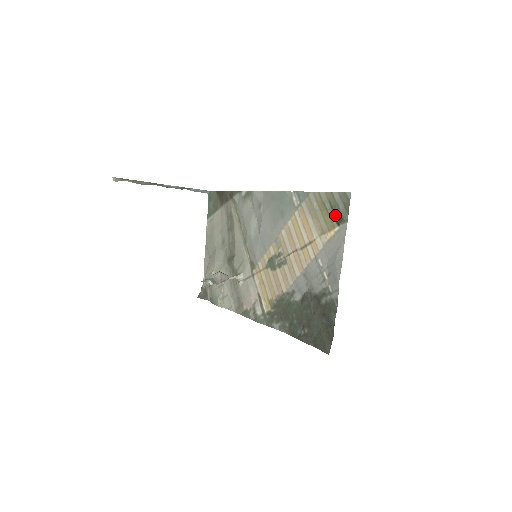
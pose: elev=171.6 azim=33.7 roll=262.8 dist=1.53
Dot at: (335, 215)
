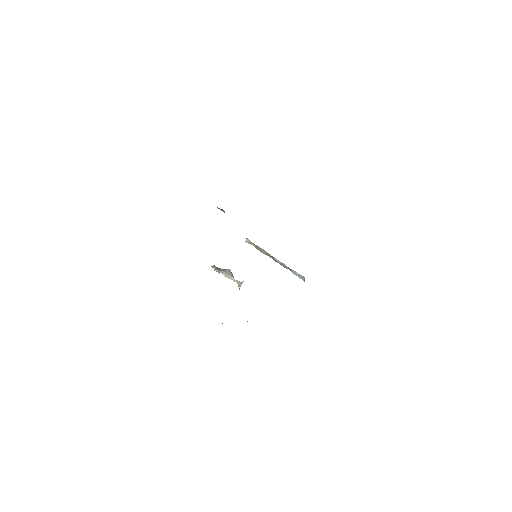
Dot at: occluded
